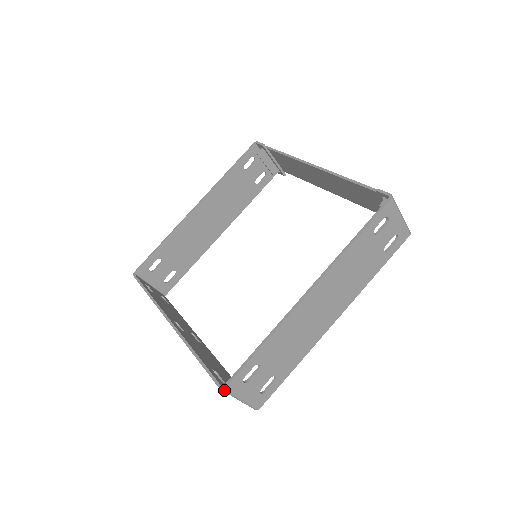
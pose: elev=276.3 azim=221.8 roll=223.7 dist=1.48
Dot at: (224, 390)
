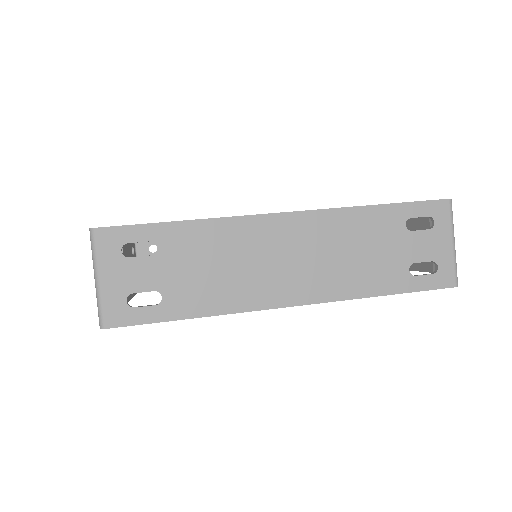
Dot at: (92, 232)
